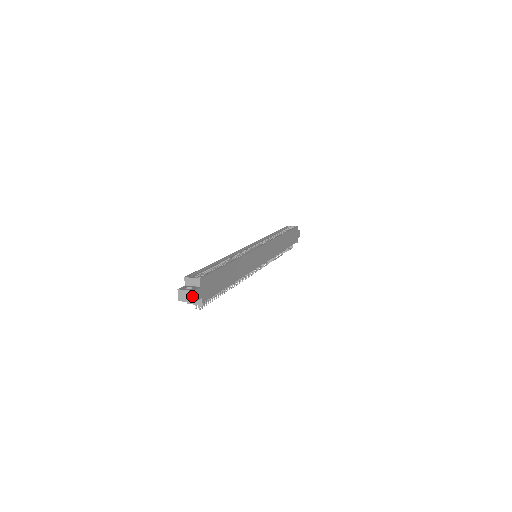
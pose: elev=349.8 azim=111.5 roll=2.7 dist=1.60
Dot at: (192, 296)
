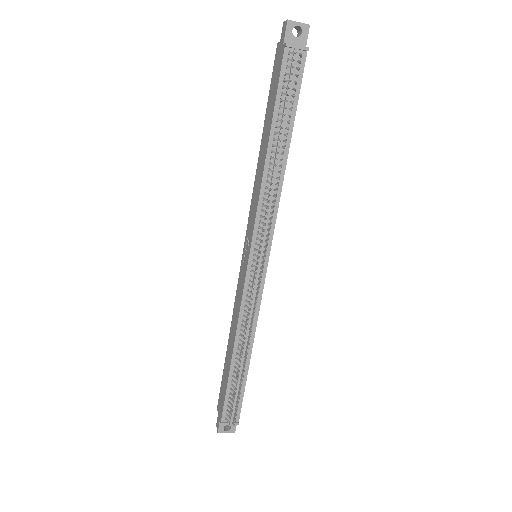
Dot at: (305, 25)
